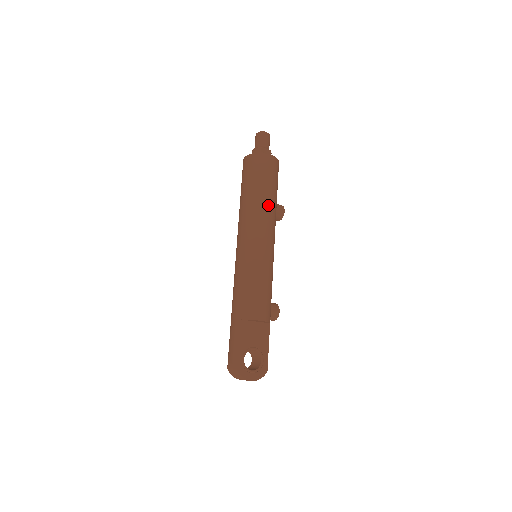
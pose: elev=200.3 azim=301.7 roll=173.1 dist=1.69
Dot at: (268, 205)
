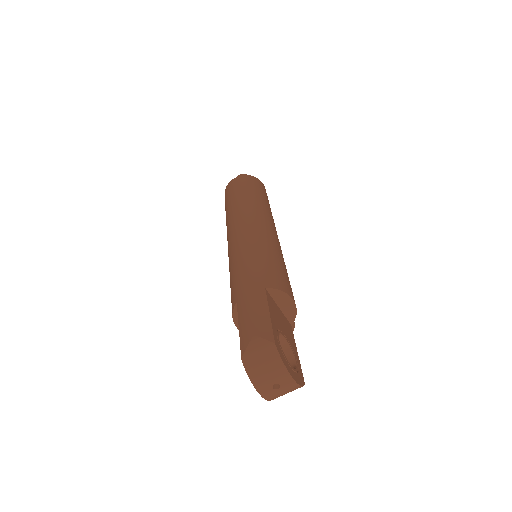
Dot at: (271, 212)
